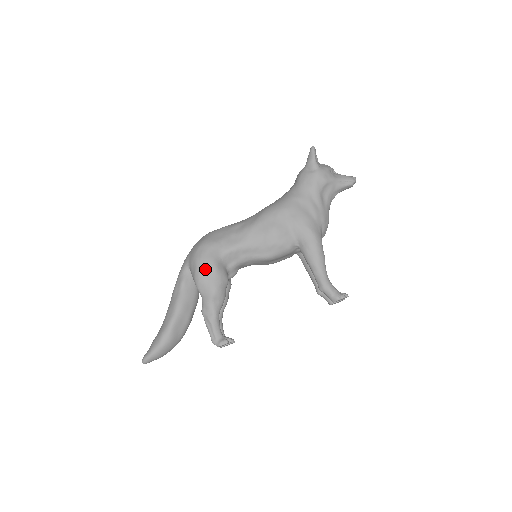
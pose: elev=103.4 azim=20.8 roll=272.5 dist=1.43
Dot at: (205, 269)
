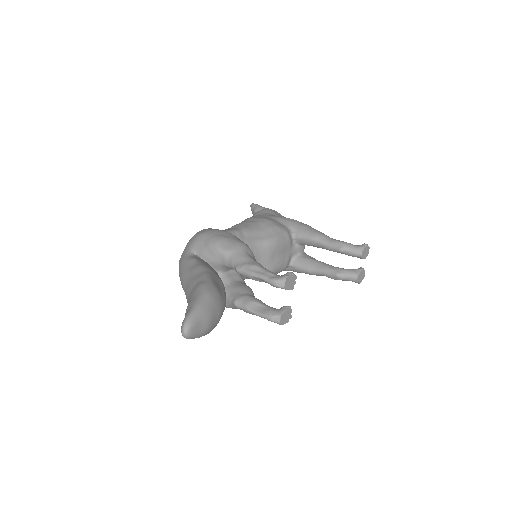
Dot at: (219, 233)
